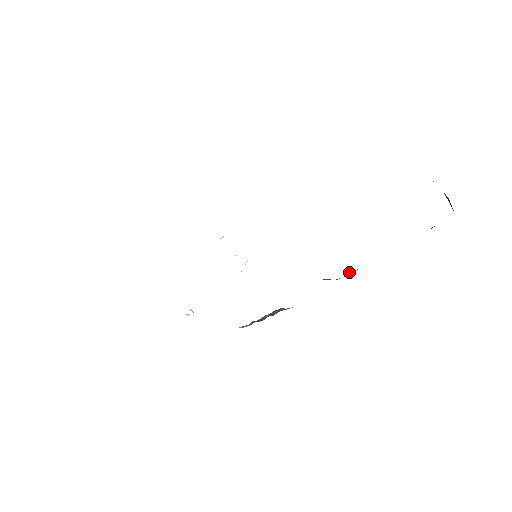
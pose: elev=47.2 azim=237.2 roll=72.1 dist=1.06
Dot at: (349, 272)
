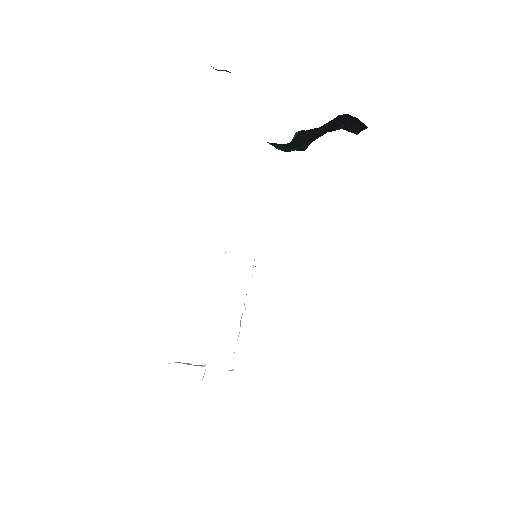
Dot at: occluded
